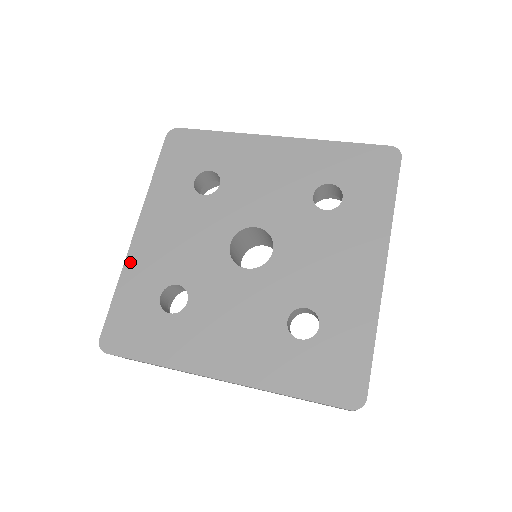
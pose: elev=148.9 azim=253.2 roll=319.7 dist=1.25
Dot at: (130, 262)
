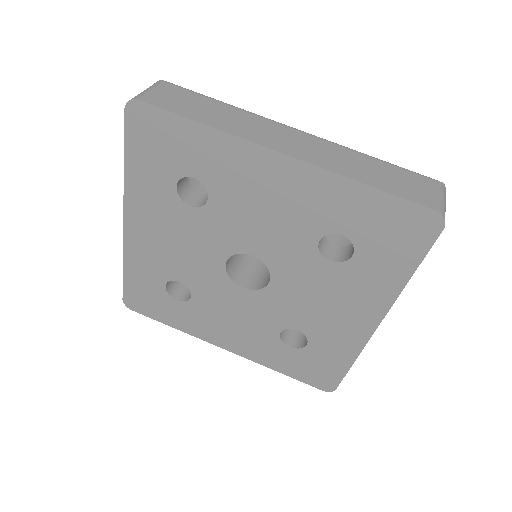
Dot at: (128, 251)
